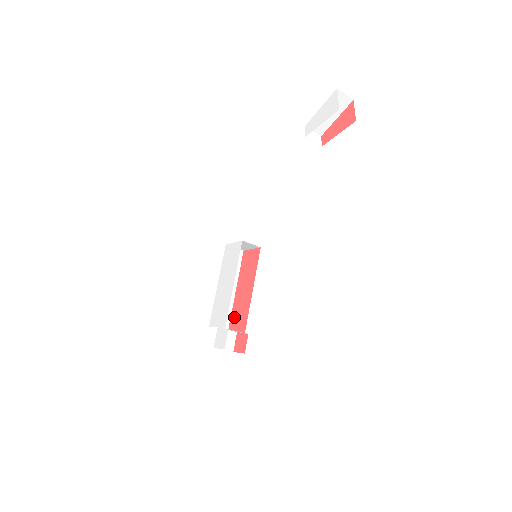
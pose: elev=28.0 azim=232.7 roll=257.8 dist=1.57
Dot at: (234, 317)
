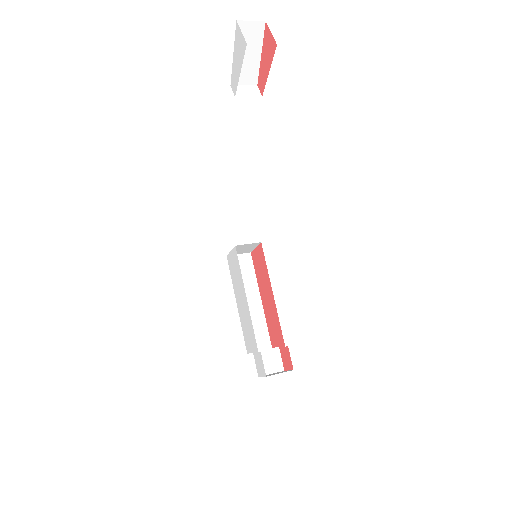
Dot at: (270, 330)
